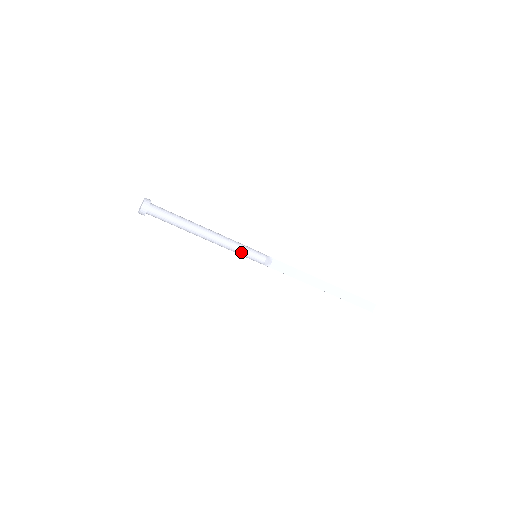
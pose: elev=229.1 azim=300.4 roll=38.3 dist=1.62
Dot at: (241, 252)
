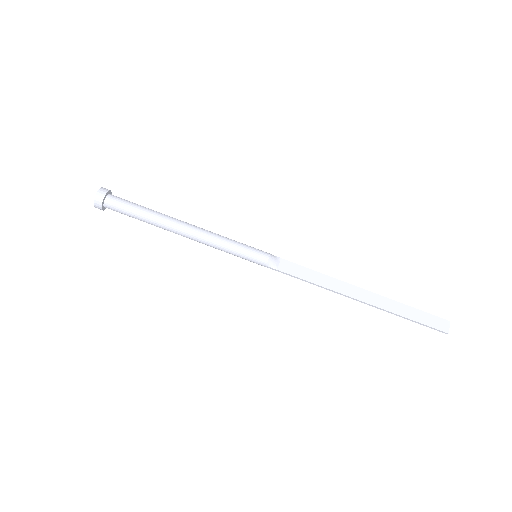
Dot at: (233, 248)
